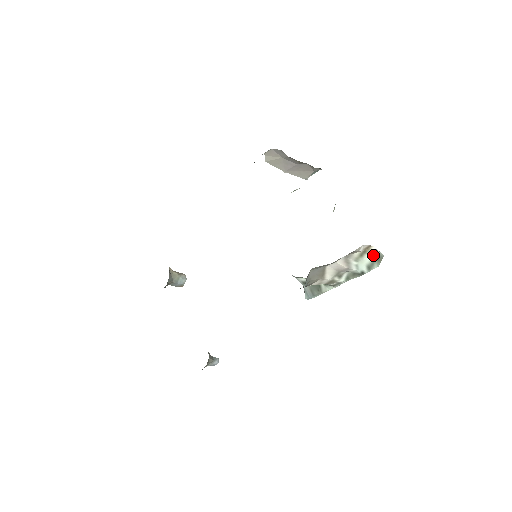
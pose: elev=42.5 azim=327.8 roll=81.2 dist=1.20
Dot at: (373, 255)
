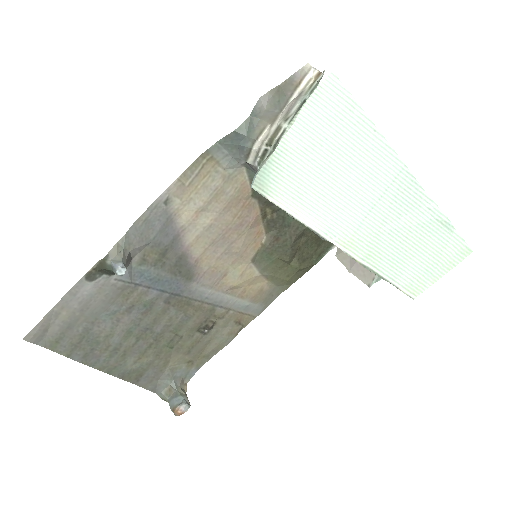
Dot at: (319, 80)
